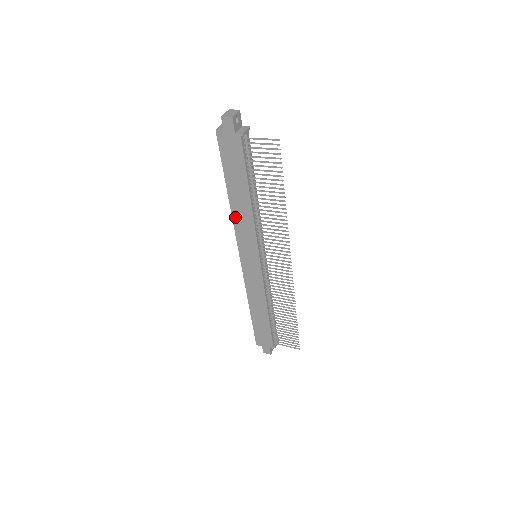
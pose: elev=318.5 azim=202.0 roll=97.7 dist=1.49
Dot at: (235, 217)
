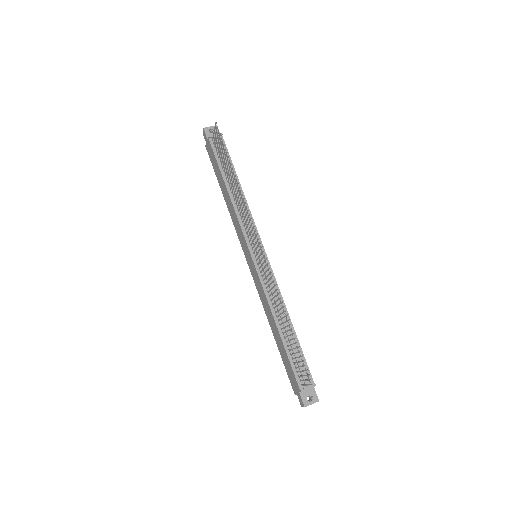
Dot at: (232, 216)
